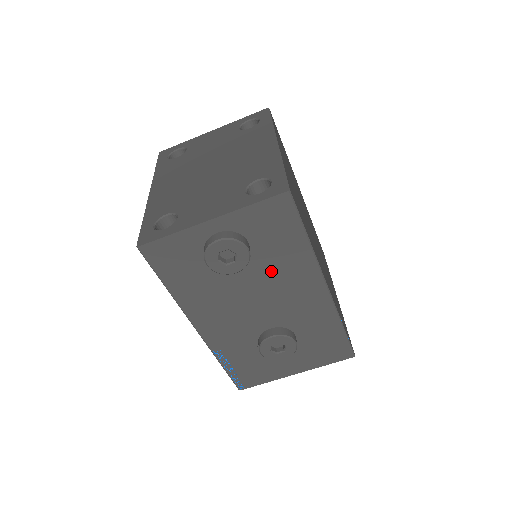
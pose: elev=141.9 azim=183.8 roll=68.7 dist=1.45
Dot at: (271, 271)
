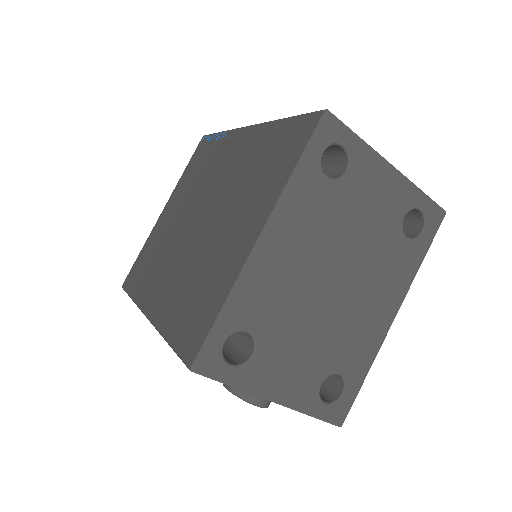
Dot at: occluded
